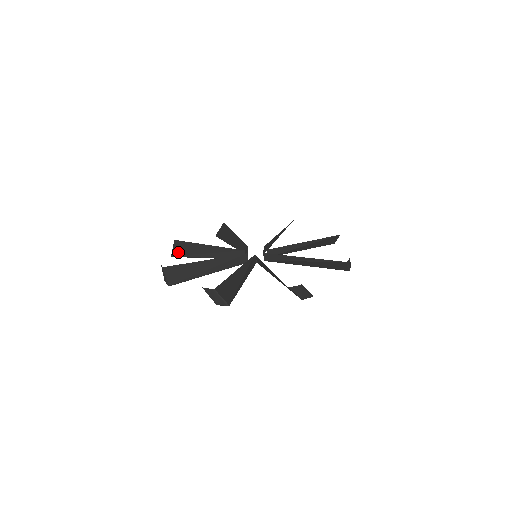
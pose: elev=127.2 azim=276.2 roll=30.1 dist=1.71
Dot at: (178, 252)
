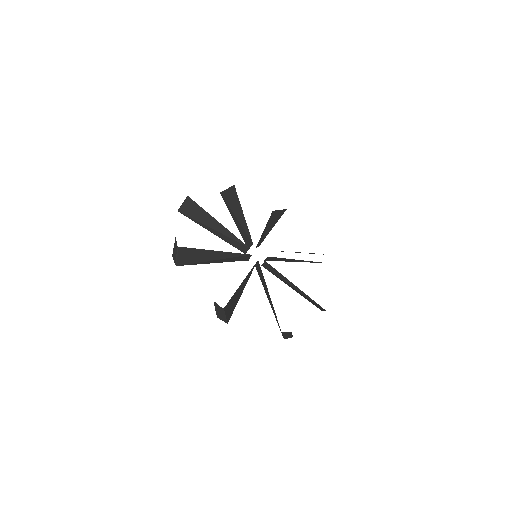
Dot at: (226, 195)
